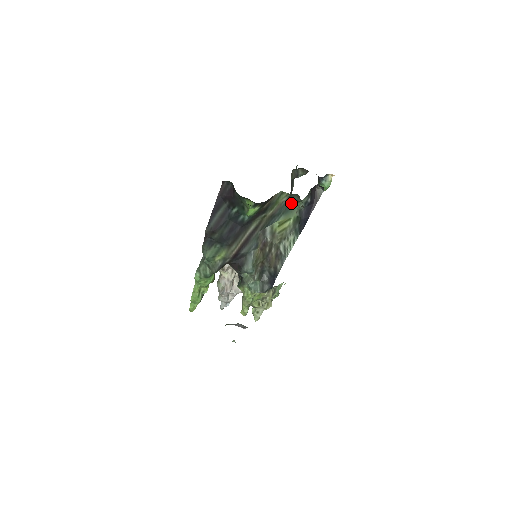
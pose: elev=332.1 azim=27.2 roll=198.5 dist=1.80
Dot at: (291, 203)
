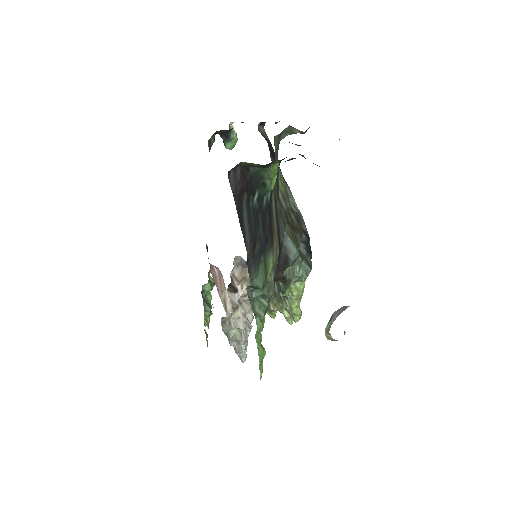
Dot at: (277, 148)
